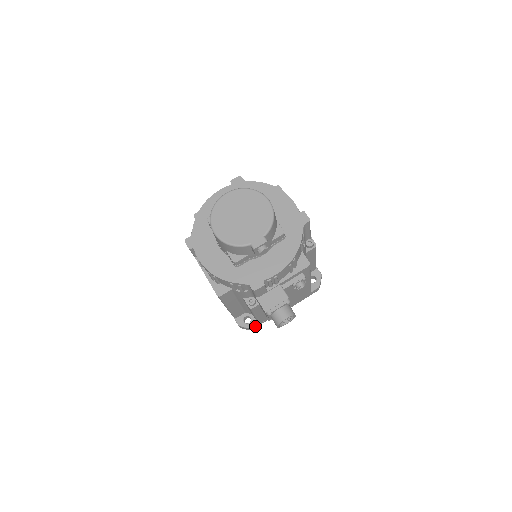
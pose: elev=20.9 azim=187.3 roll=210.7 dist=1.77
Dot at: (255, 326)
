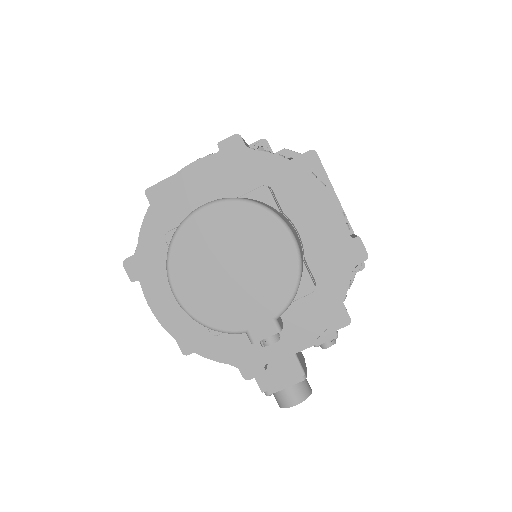
Dot at: occluded
